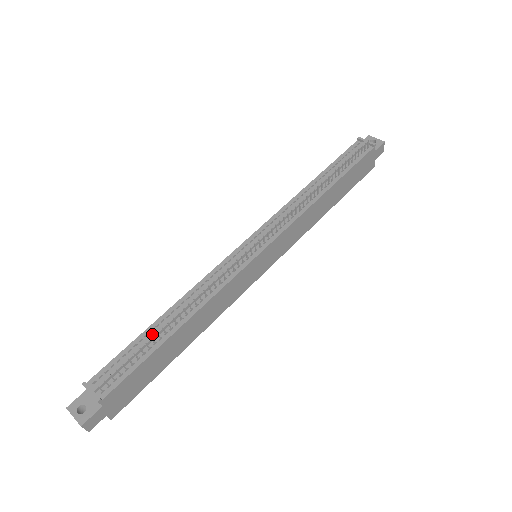
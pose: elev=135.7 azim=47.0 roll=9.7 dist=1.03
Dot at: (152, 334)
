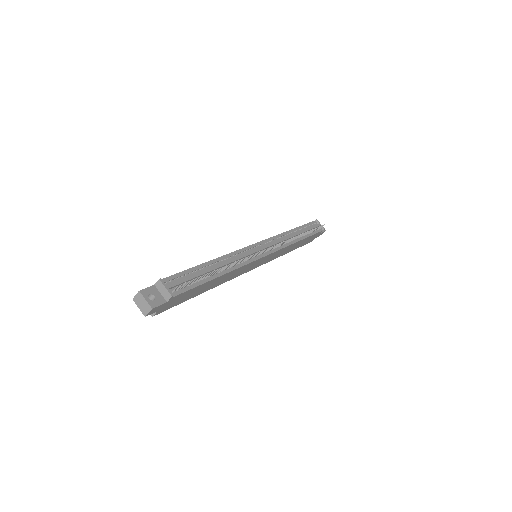
Dot at: (206, 270)
